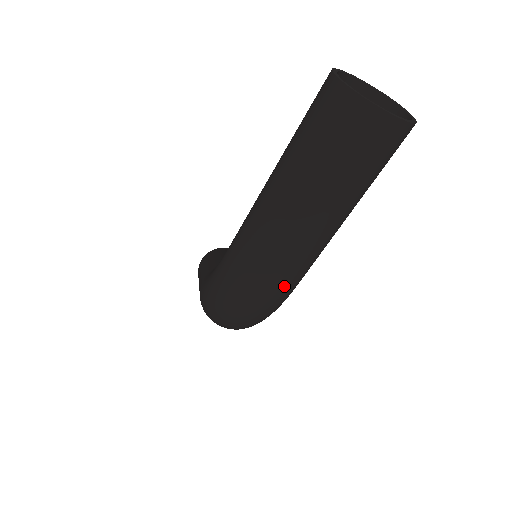
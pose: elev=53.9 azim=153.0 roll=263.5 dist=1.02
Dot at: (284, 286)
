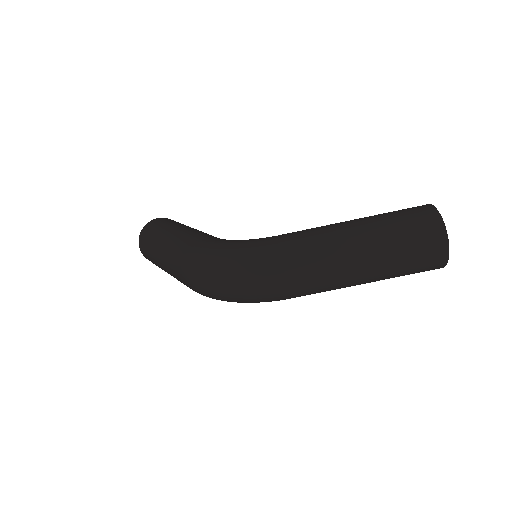
Dot at: (296, 292)
